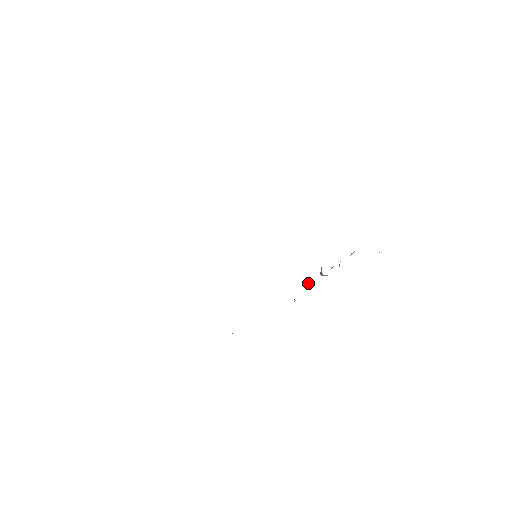
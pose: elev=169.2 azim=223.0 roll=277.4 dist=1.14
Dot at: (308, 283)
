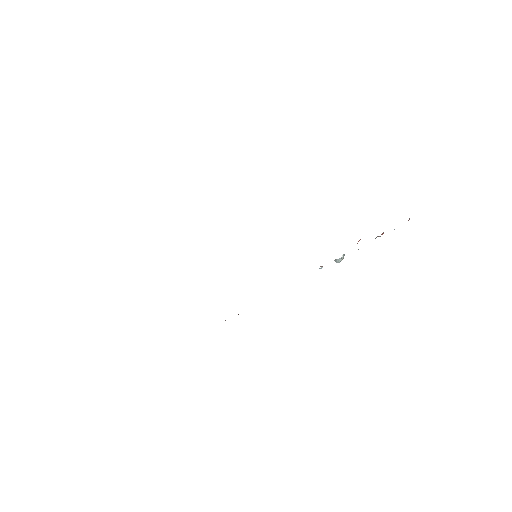
Dot at: occluded
